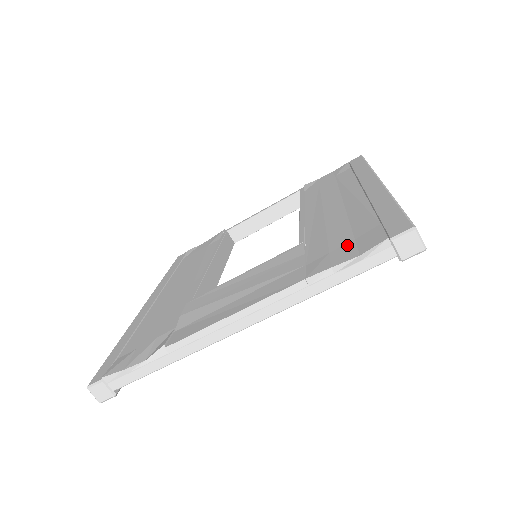
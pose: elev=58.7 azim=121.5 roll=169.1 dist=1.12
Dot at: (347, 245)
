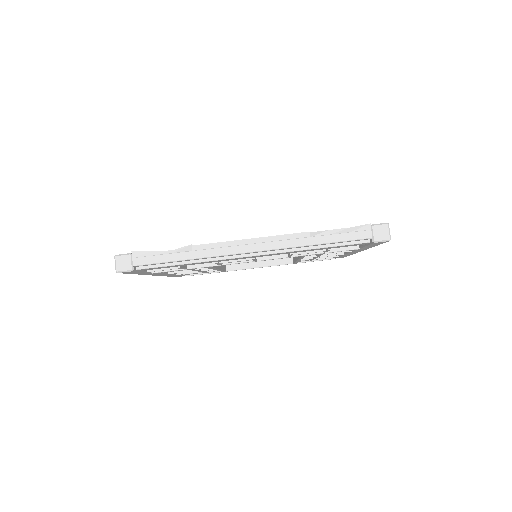
Dot at: occluded
